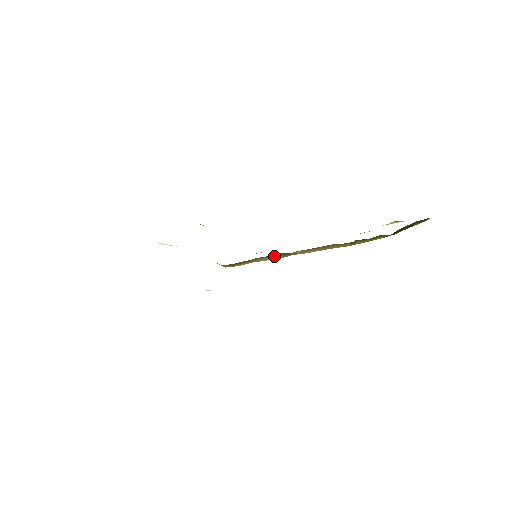
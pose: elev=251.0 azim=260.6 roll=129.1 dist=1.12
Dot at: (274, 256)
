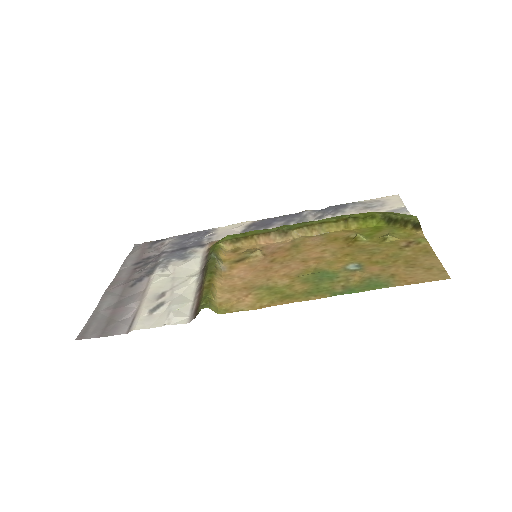
Dot at: (271, 235)
